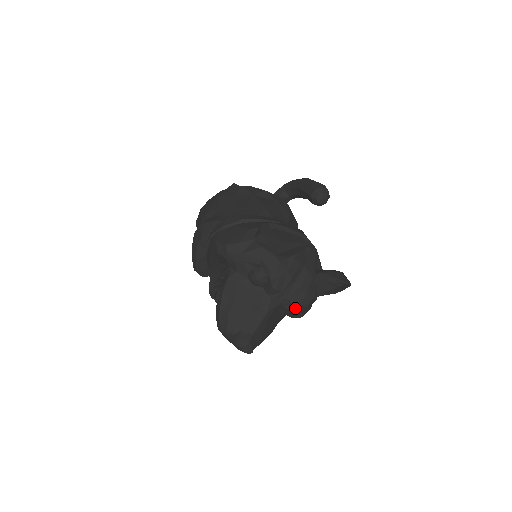
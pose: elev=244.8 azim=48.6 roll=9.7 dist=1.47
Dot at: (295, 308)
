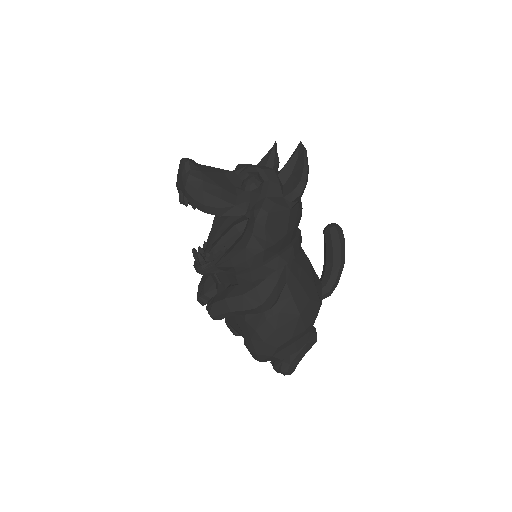
Dot at: (252, 177)
